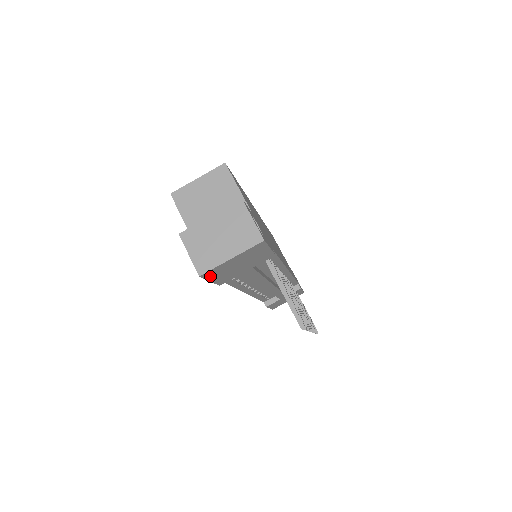
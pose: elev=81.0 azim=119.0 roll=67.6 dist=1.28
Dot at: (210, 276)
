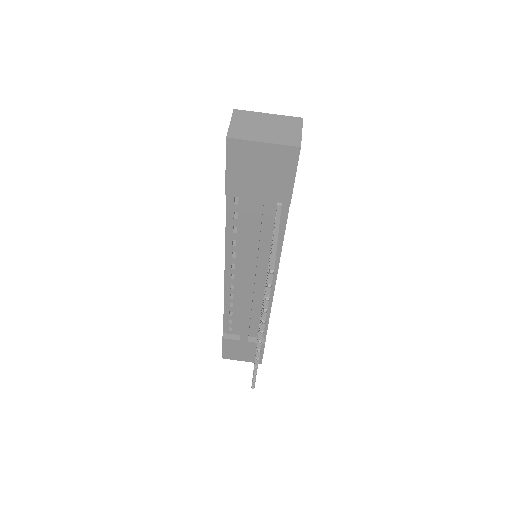
Dot at: (232, 155)
